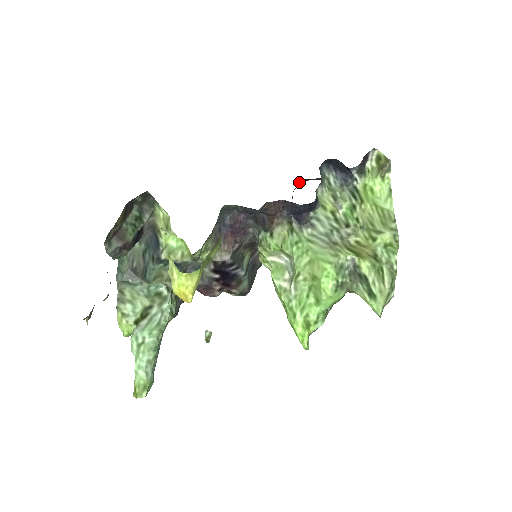
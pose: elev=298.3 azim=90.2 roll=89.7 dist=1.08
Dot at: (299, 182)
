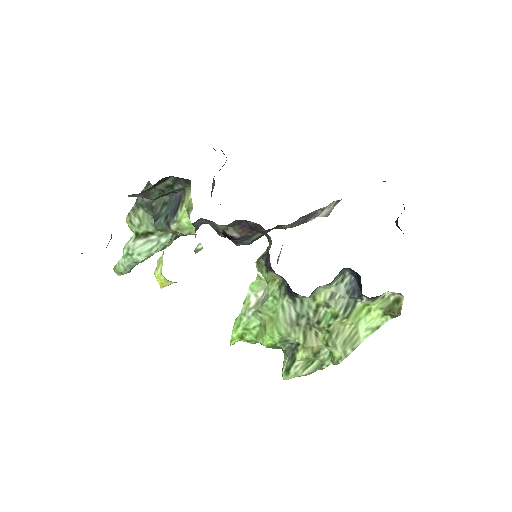
Dot at: occluded
